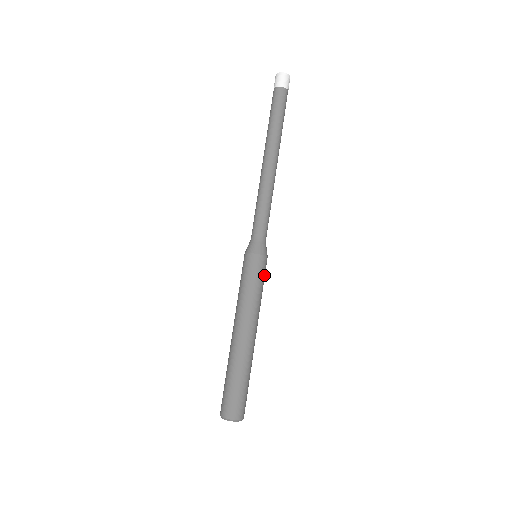
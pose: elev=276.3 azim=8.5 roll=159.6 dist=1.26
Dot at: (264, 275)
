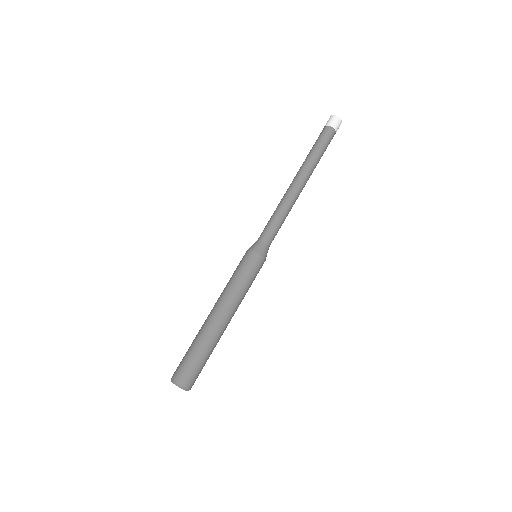
Dot at: (256, 273)
